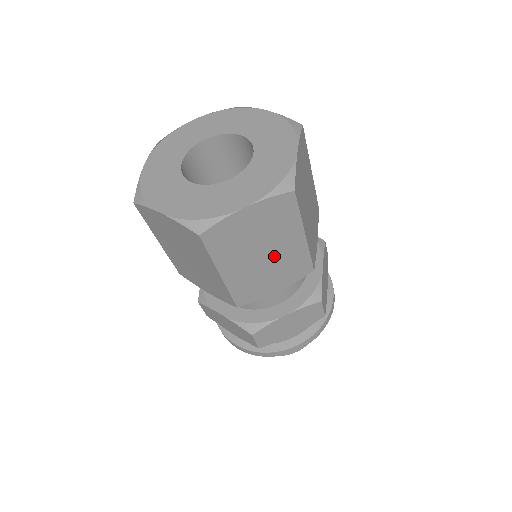
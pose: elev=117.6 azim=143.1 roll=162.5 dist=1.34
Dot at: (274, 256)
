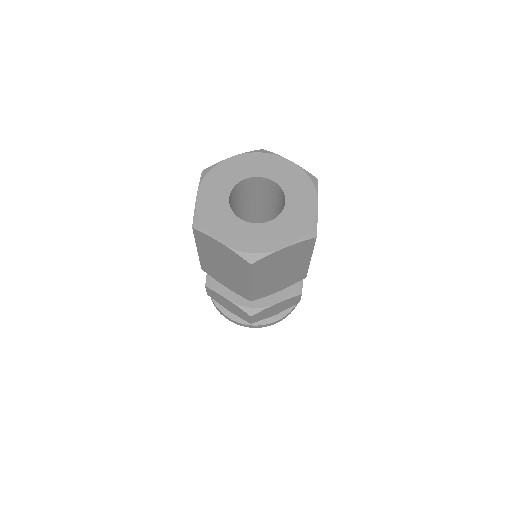
Dot at: (230, 273)
